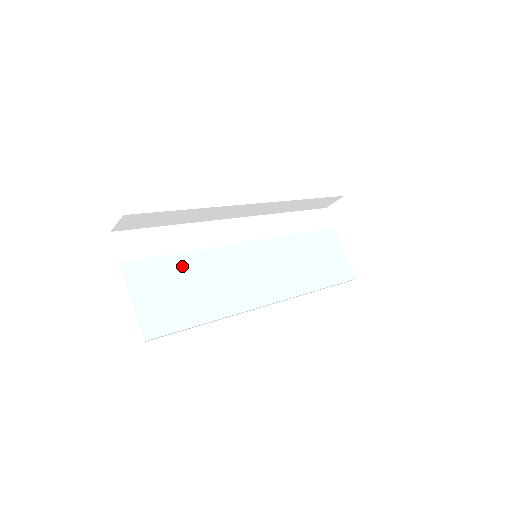
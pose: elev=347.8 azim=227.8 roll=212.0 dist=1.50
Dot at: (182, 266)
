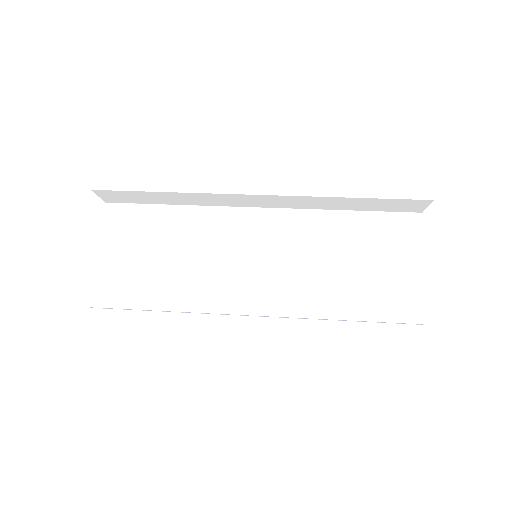
Dot at: (158, 248)
